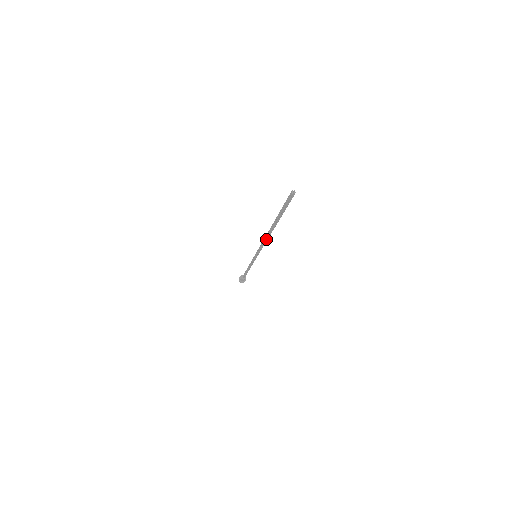
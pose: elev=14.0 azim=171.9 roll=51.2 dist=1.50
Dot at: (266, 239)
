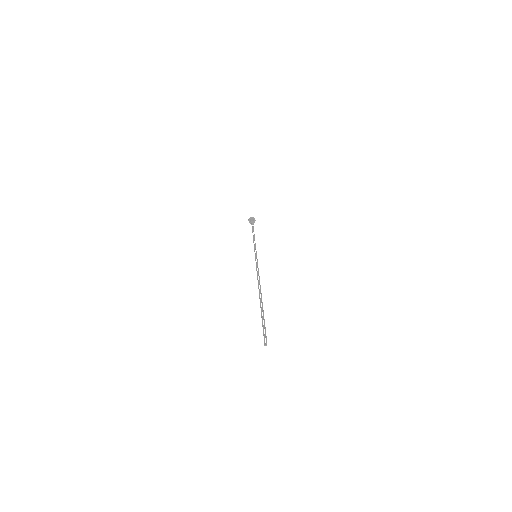
Dot at: (259, 282)
